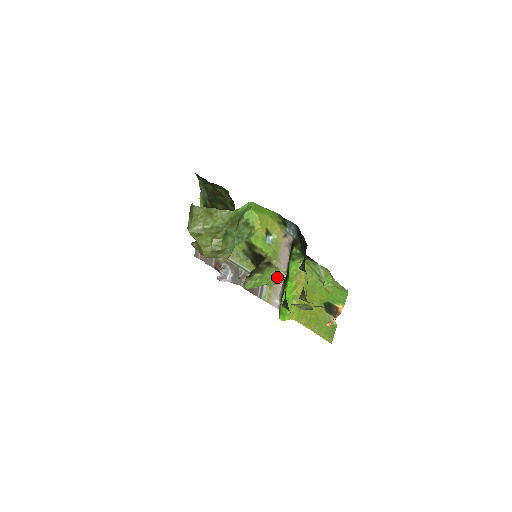
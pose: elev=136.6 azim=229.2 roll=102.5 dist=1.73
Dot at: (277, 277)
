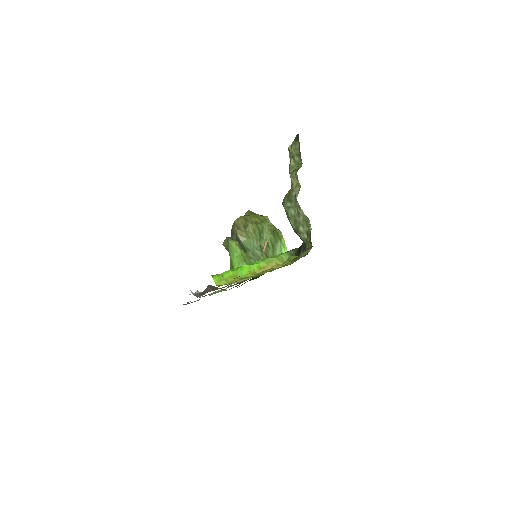
Dot at: occluded
